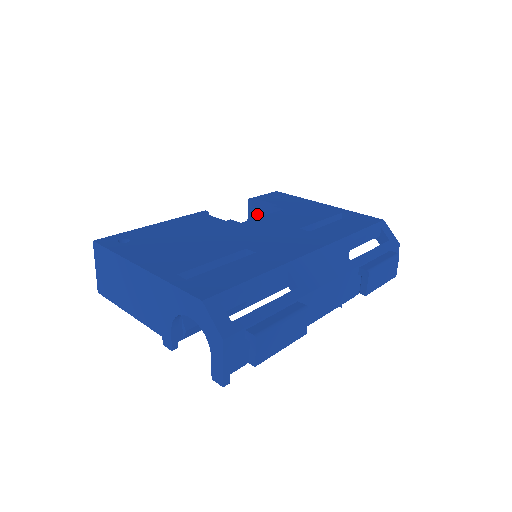
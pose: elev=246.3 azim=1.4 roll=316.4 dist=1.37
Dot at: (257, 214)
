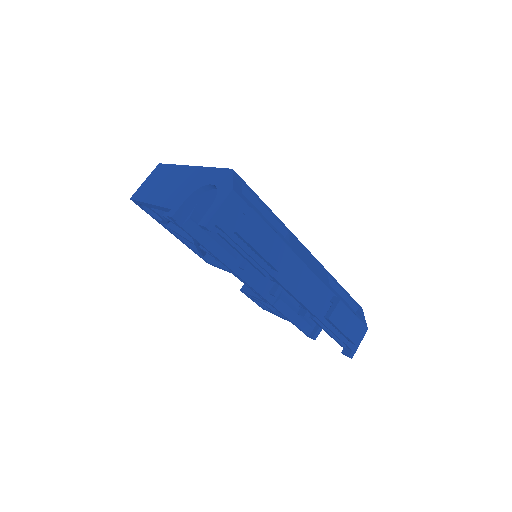
Dot at: occluded
